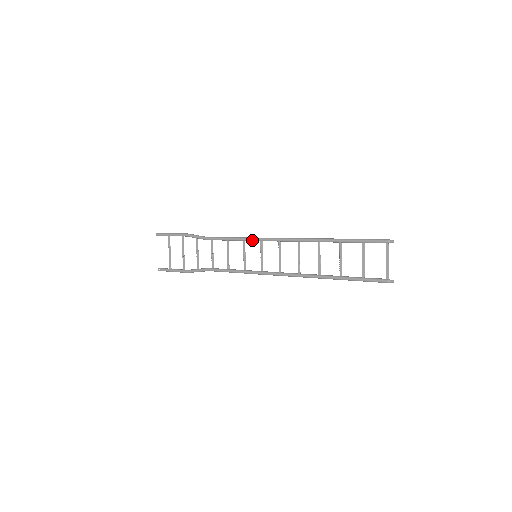
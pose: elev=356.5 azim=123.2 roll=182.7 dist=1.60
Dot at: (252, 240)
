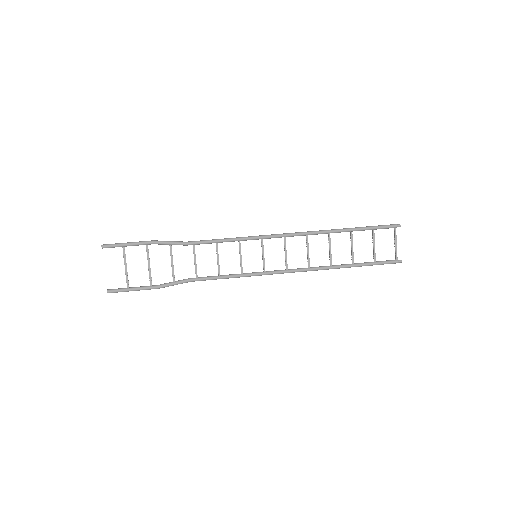
Dot at: (251, 239)
